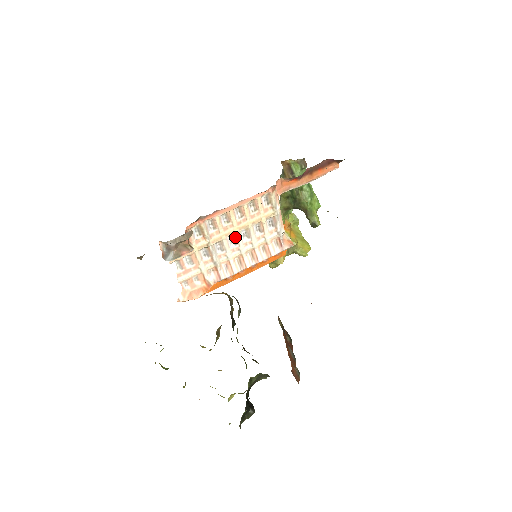
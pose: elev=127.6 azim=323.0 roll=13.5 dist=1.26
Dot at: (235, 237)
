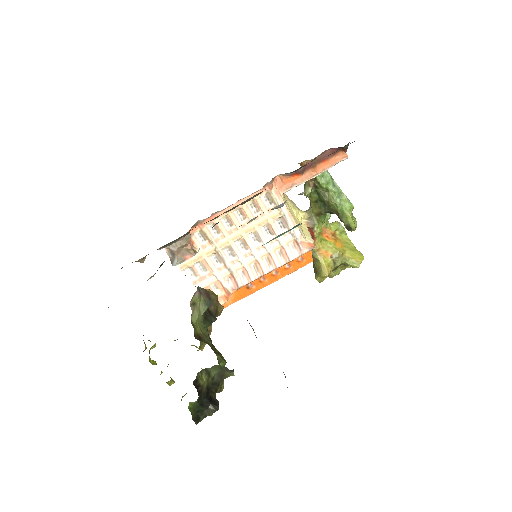
Dot at: (244, 241)
